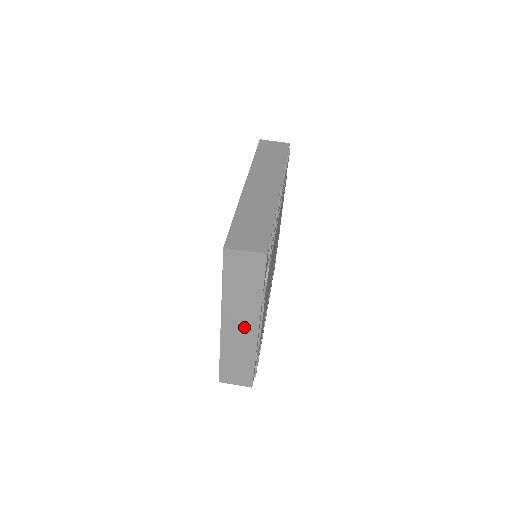
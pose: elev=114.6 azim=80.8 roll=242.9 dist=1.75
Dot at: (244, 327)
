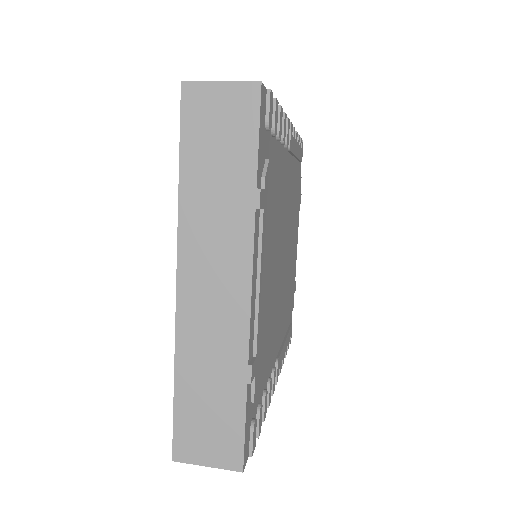
Dot at: (222, 285)
